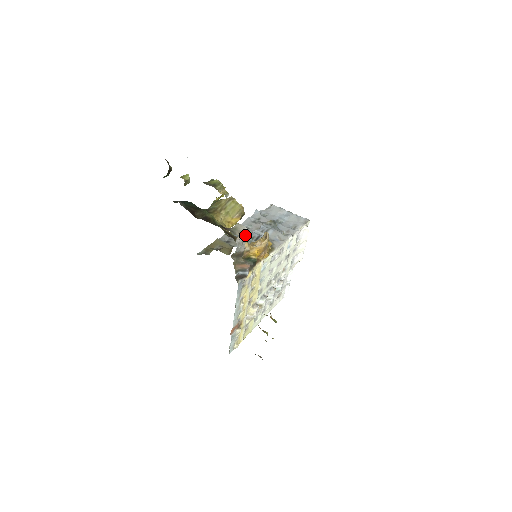
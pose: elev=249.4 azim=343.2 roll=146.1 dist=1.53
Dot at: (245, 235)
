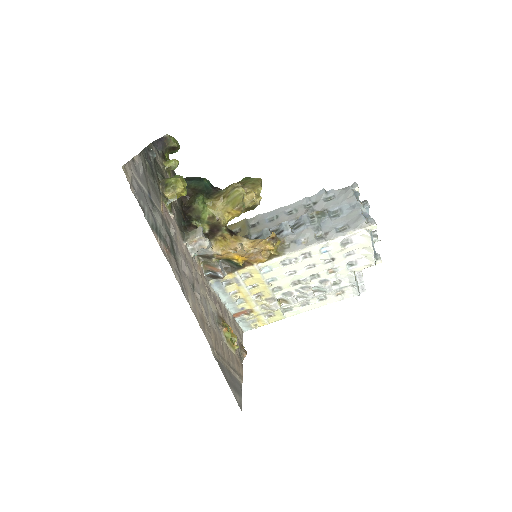
Dot at: (204, 241)
